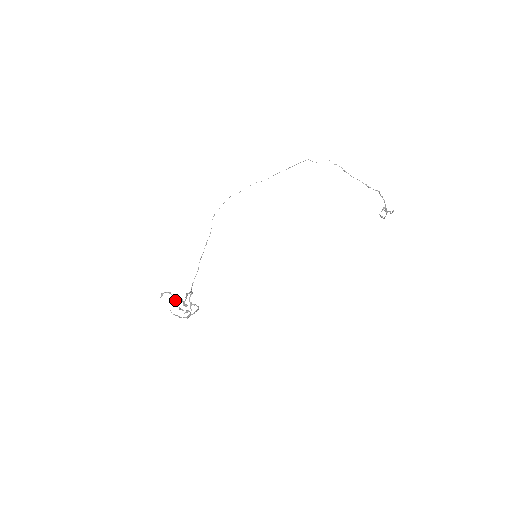
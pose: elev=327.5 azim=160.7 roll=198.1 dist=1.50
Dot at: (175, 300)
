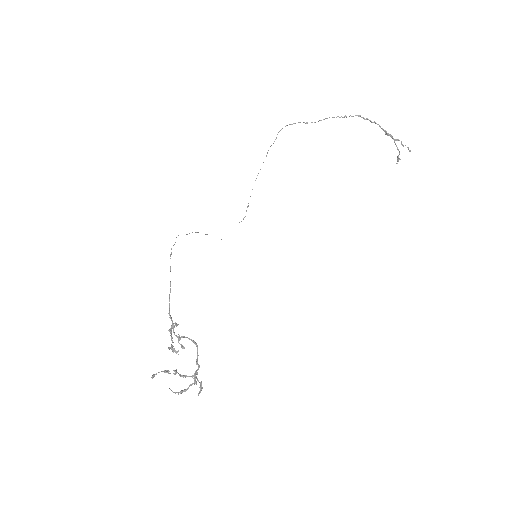
Dot at: (173, 373)
